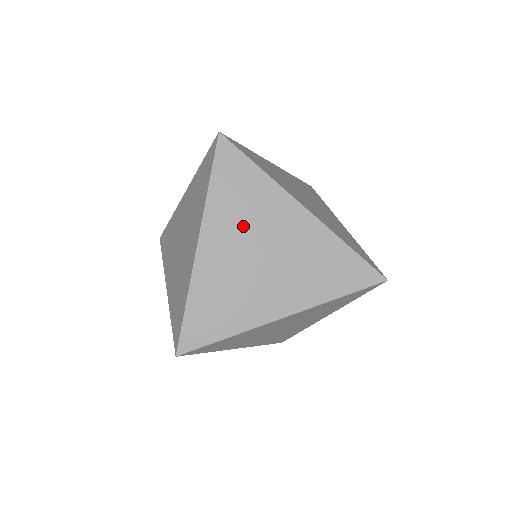
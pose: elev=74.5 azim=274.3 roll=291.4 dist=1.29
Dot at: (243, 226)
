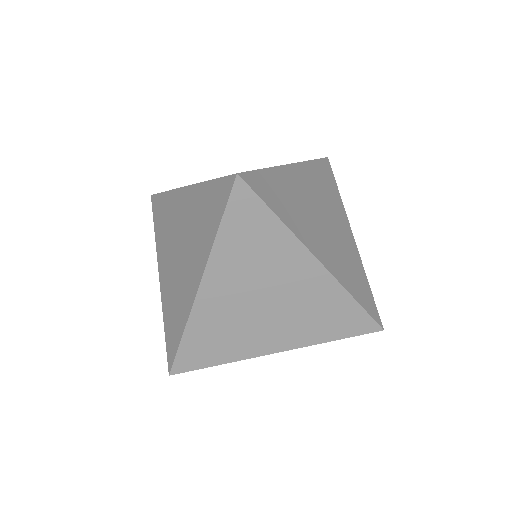
Dot at: (250, 274)
